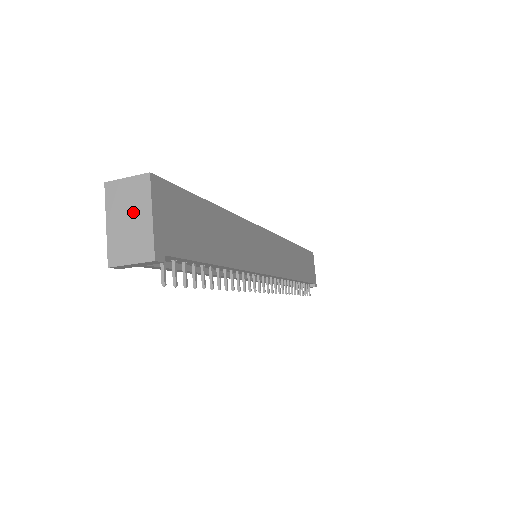
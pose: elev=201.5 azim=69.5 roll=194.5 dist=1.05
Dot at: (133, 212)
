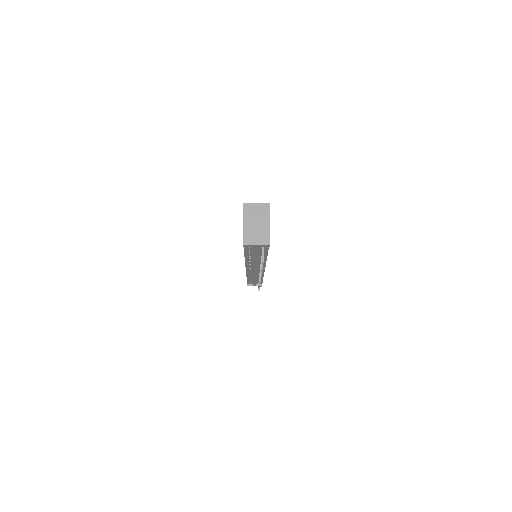
Dot at: (259, 220)
